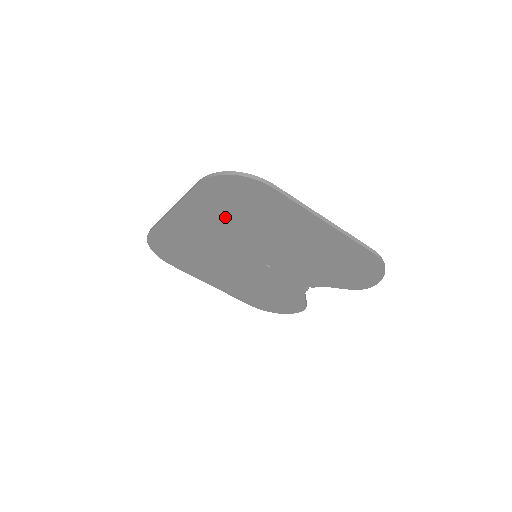
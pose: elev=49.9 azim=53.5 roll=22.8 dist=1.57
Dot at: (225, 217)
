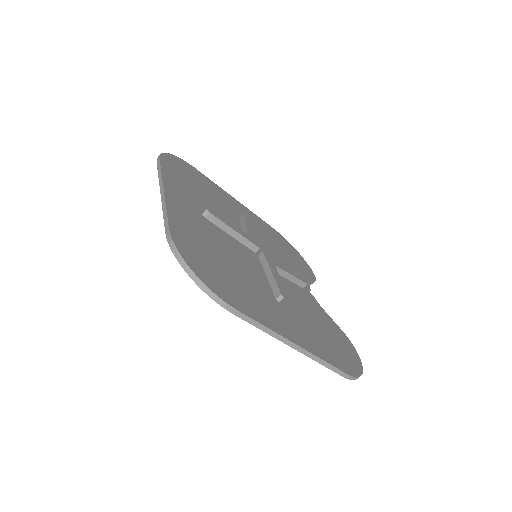
Dot at: occluded
